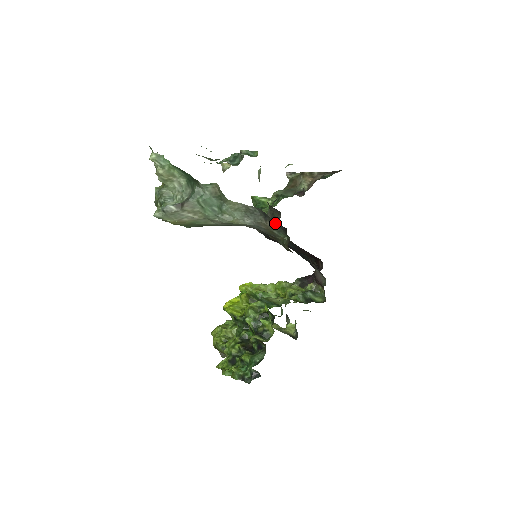
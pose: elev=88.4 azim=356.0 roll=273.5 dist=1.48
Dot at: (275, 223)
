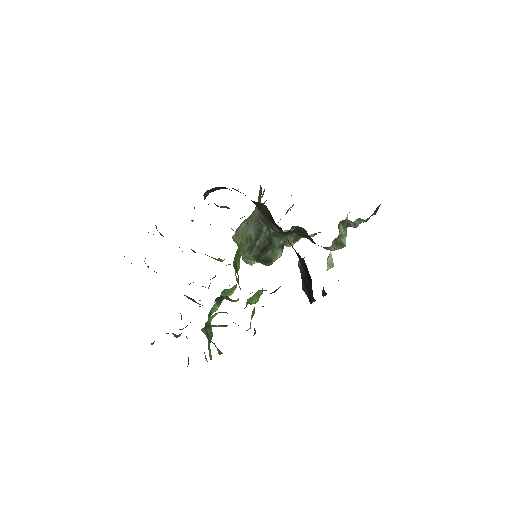
Dot at: occluded
